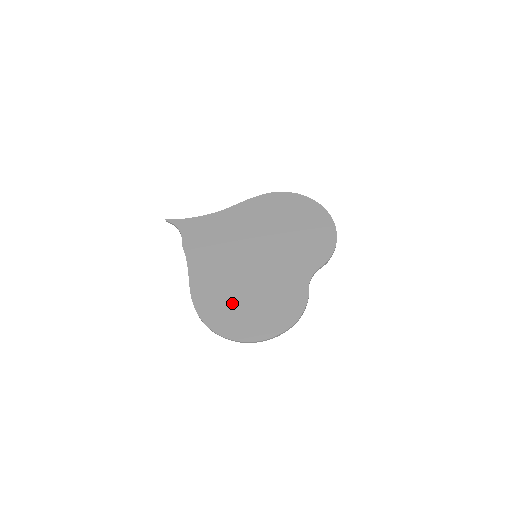
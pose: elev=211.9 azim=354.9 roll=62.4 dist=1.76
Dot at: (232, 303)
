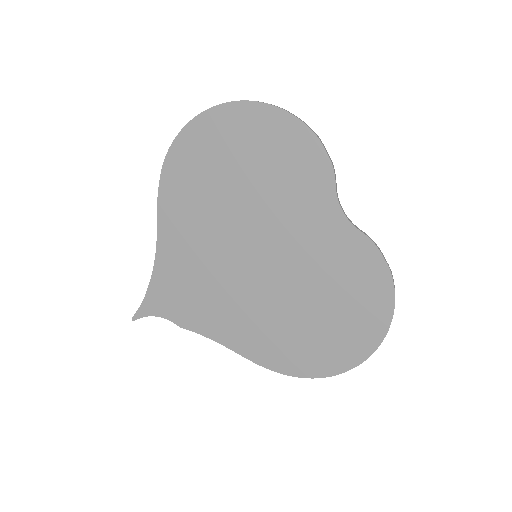
Dot at: (305, 333)
